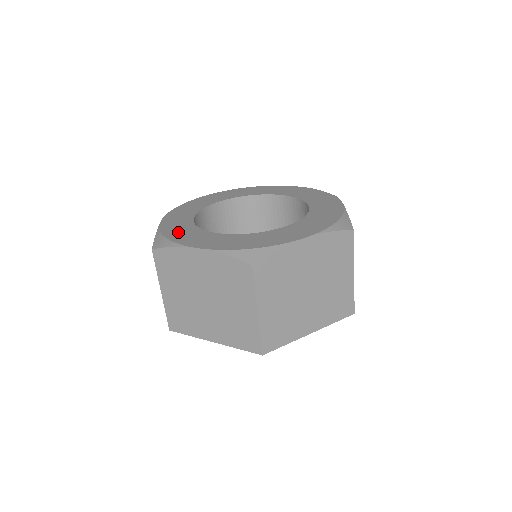
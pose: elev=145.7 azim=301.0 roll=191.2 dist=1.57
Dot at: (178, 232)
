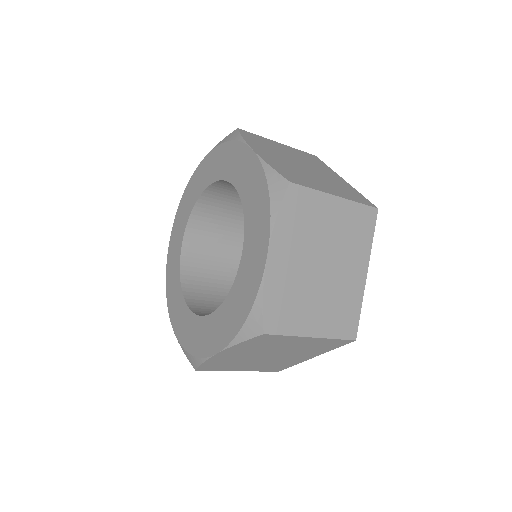
Dot at: (191, 338)
